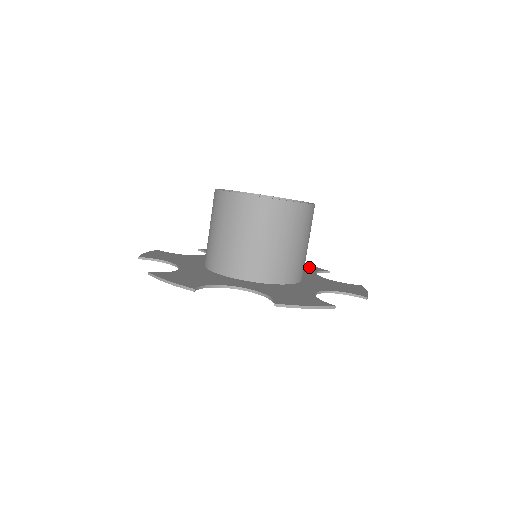
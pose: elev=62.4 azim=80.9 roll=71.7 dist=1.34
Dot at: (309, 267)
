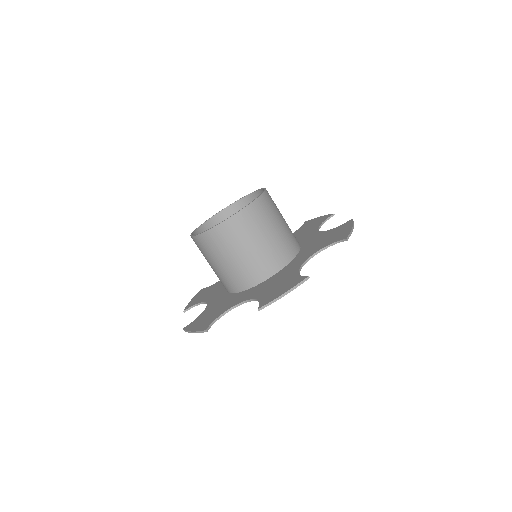
Dot at: (317, 221)
